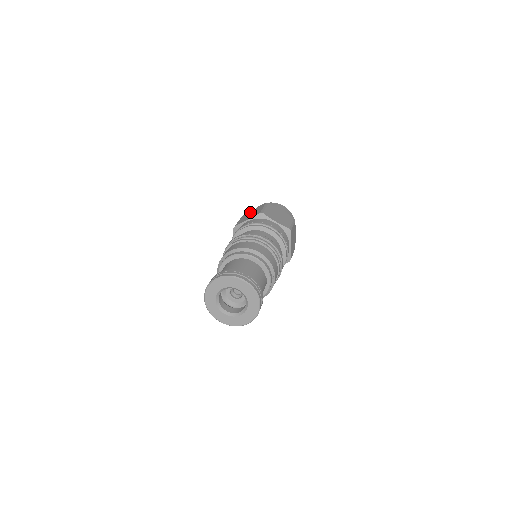
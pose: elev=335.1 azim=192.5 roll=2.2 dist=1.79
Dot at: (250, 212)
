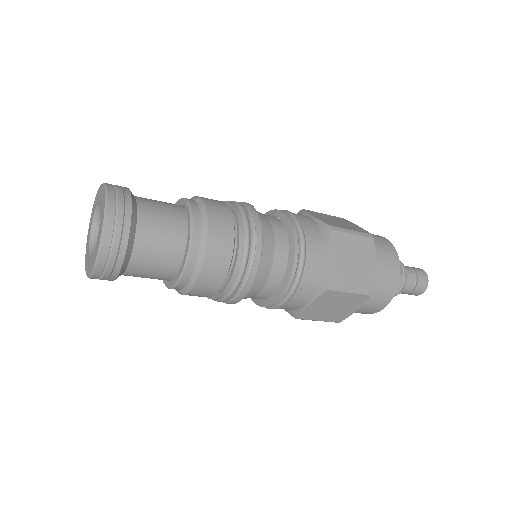
Dot at: occluded
